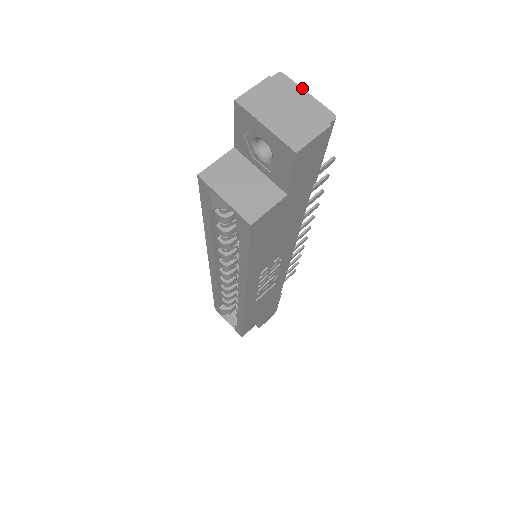
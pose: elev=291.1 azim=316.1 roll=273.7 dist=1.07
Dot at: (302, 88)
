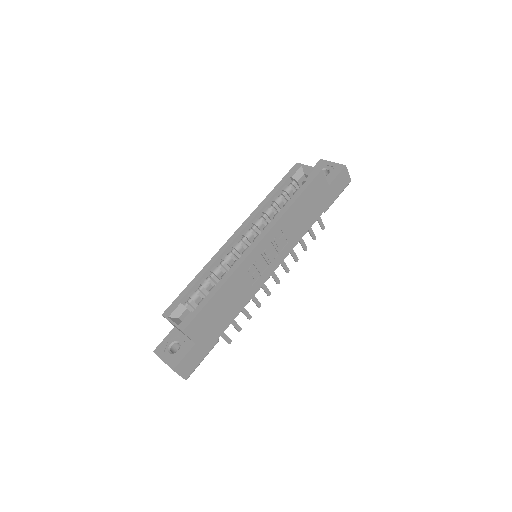
Dot at: occluded
